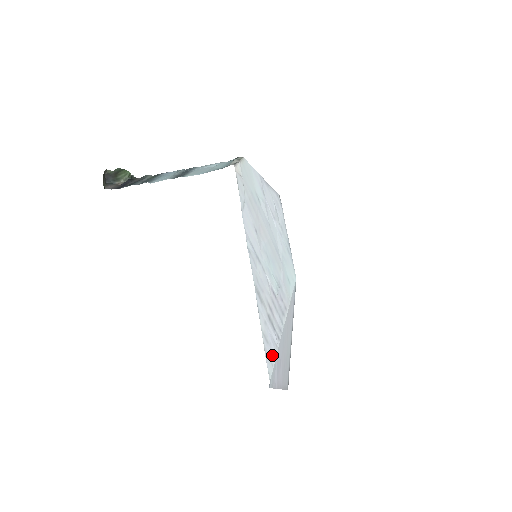
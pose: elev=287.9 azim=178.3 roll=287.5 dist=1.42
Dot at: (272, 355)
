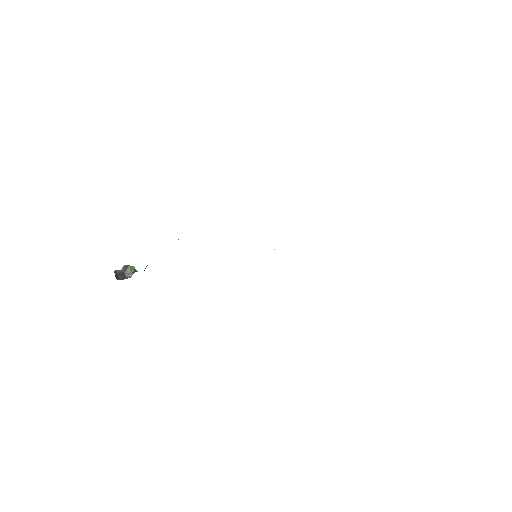
Dot at: occluded
